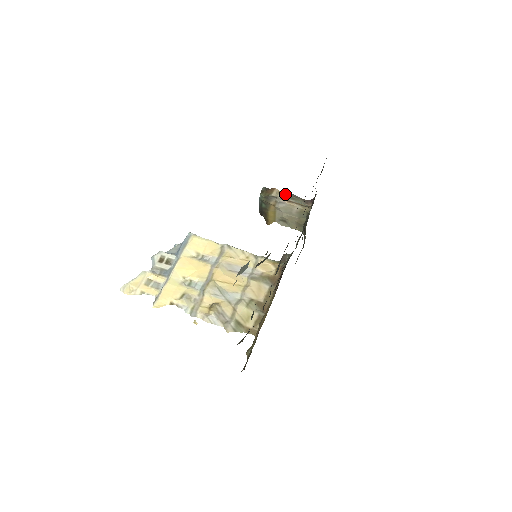
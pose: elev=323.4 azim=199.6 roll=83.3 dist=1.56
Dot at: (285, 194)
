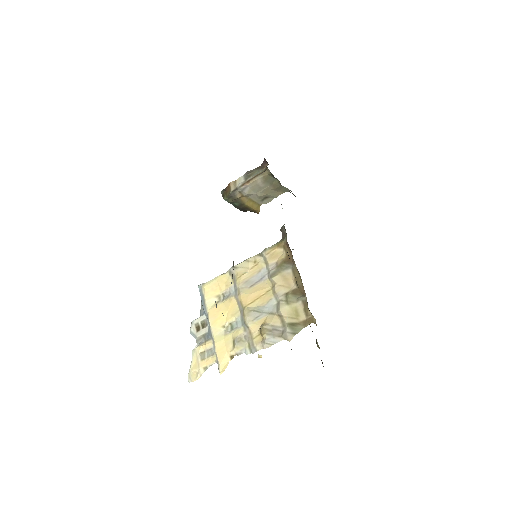
Dot at: (241, 179)
